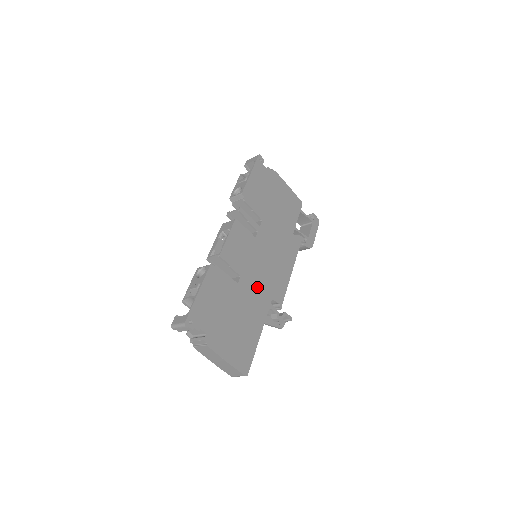
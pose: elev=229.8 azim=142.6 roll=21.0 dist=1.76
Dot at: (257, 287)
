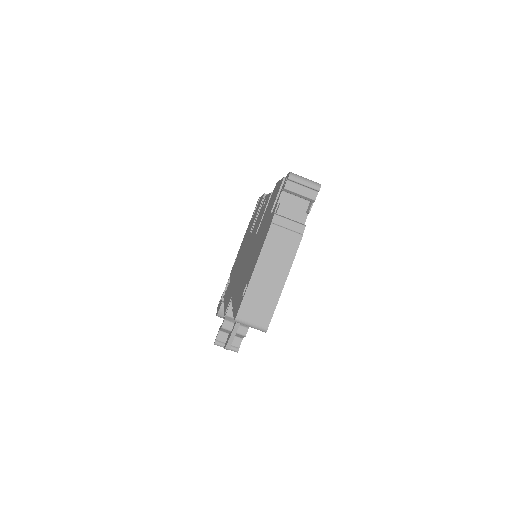
Dot at: occluded
